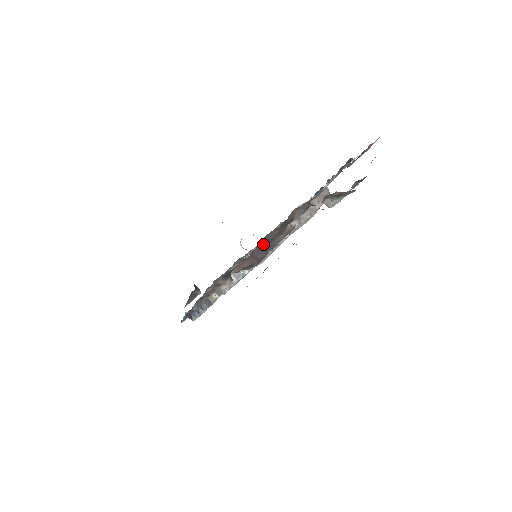
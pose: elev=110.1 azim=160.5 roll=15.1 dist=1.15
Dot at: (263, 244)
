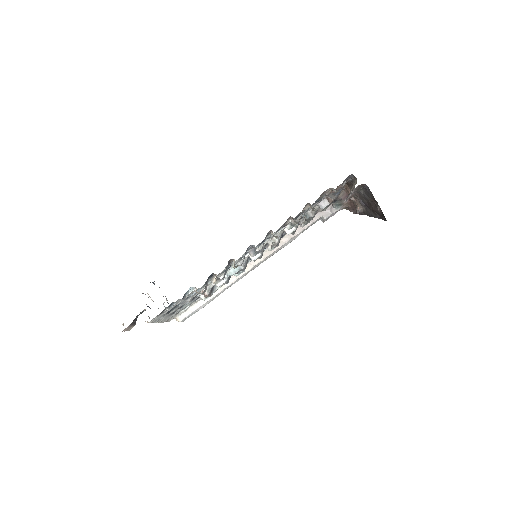
Dot at: occluded
